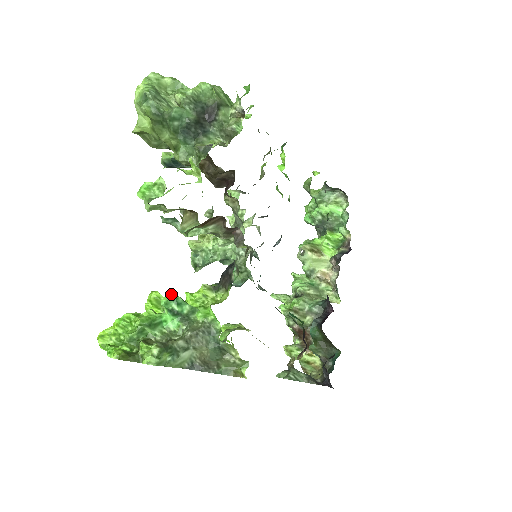
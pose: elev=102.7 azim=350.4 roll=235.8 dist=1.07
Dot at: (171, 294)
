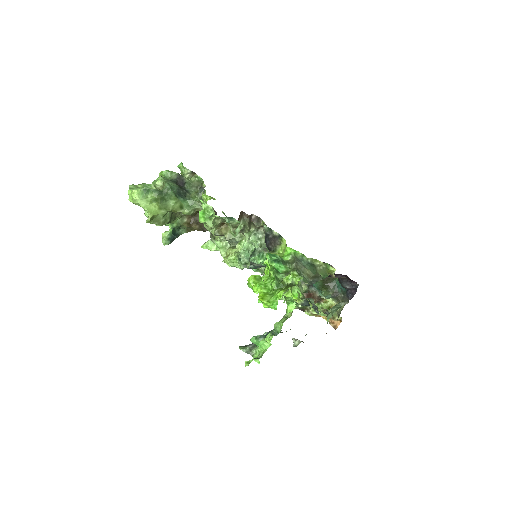
Dot at: (266, 253)
